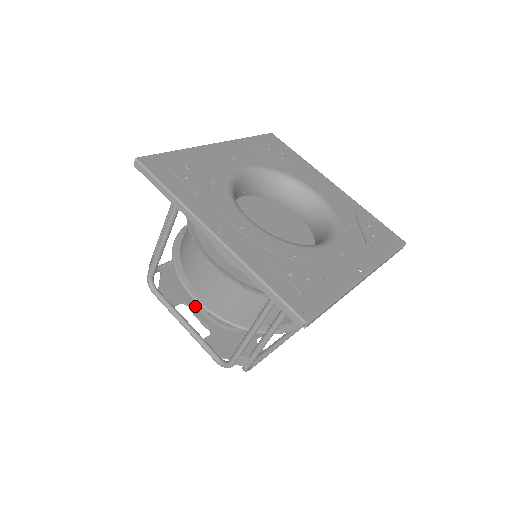
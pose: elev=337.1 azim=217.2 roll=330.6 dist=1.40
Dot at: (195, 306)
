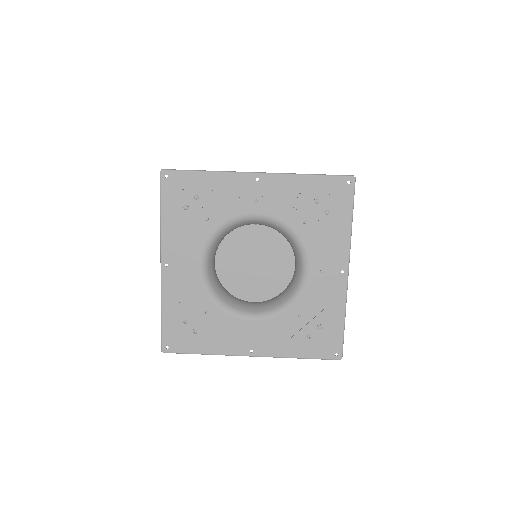
Dot at: occluded
